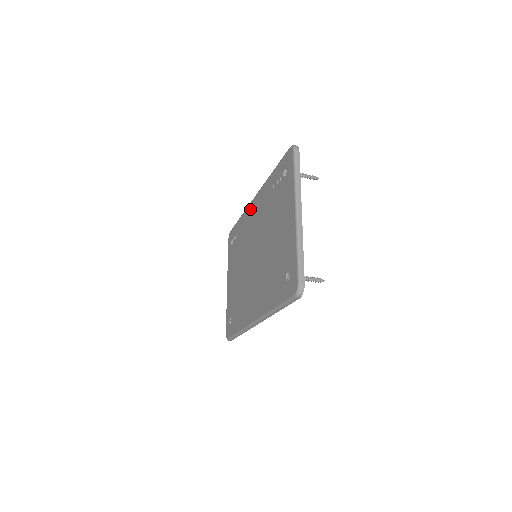
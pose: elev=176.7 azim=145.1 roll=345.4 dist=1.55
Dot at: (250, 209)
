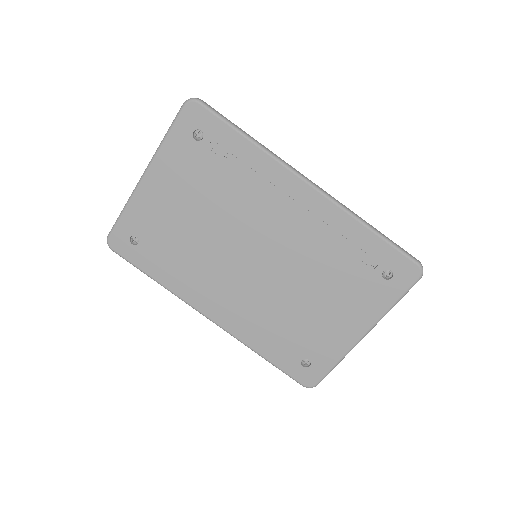
Dot at: (288, 183)
